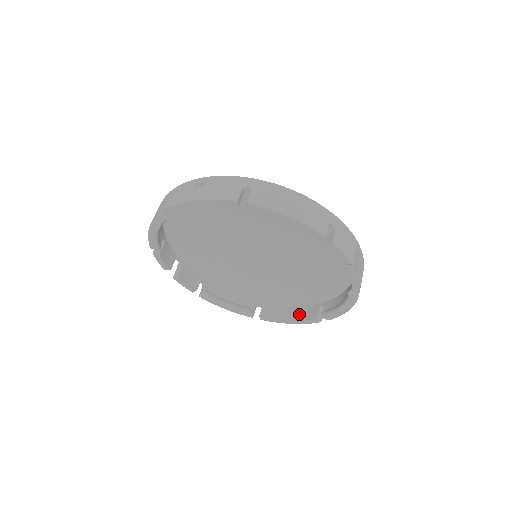
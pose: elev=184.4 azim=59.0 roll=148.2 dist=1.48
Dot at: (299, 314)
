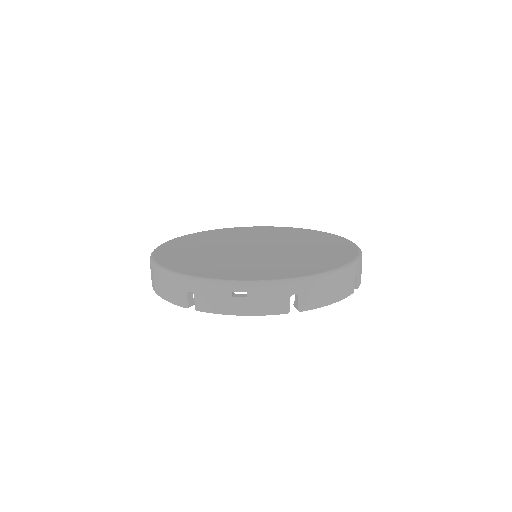
Dot at: occluded
